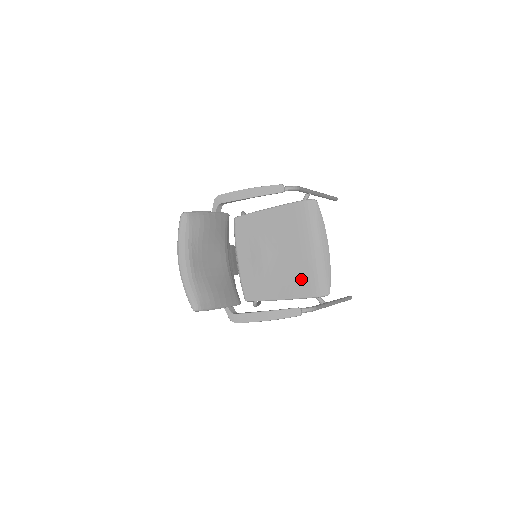
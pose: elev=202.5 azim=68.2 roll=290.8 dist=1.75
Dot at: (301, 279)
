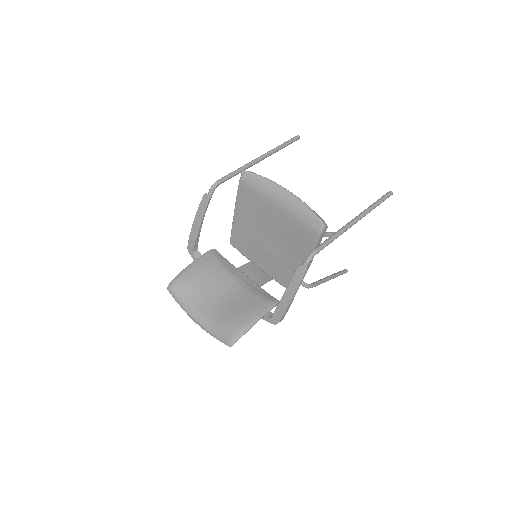
Dot at: (298, 237)
